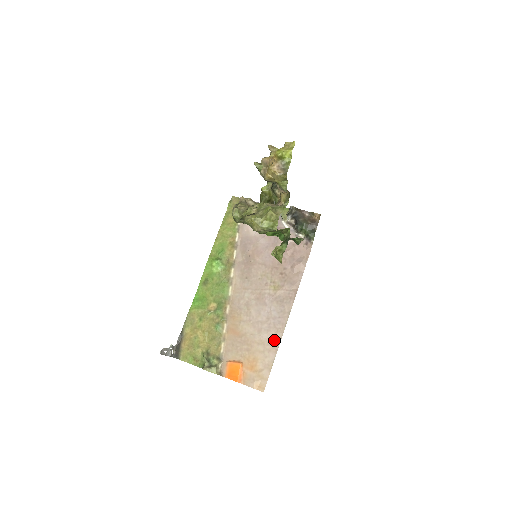
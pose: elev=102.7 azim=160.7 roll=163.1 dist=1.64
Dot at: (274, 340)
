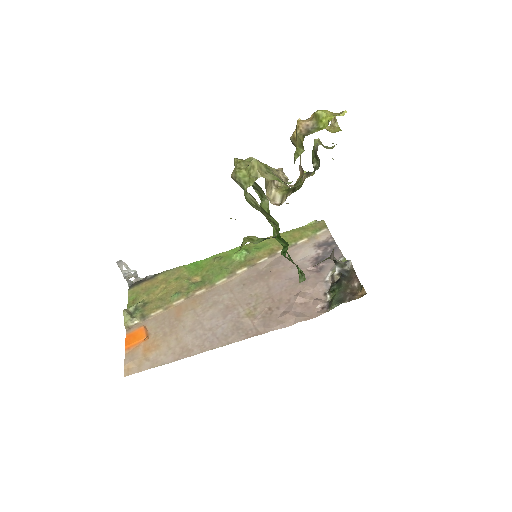
Dot at: (188, 349)
